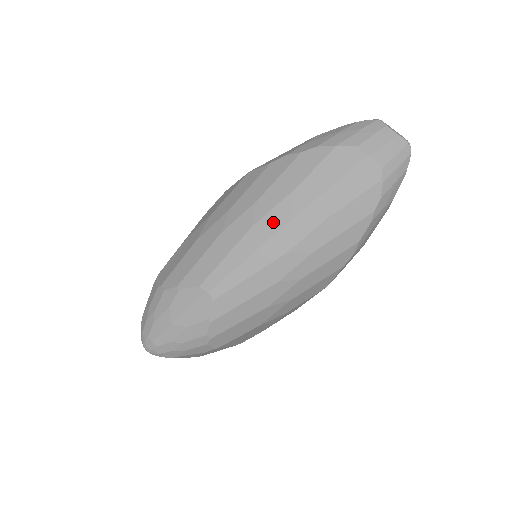
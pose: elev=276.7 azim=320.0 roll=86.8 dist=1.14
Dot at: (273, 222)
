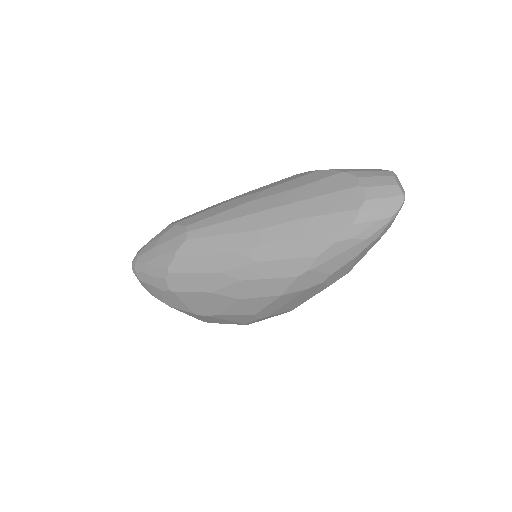
Dot at: (262, 204)
